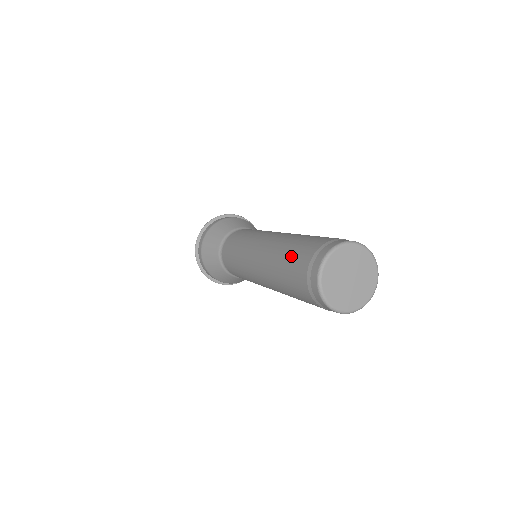
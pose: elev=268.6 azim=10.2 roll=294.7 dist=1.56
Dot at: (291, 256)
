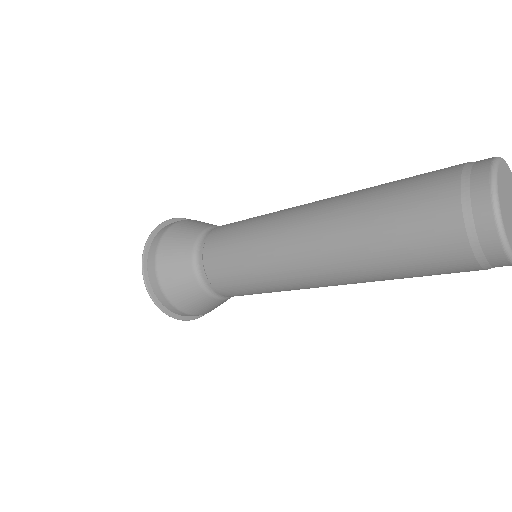
Dot at: (405, 182)
